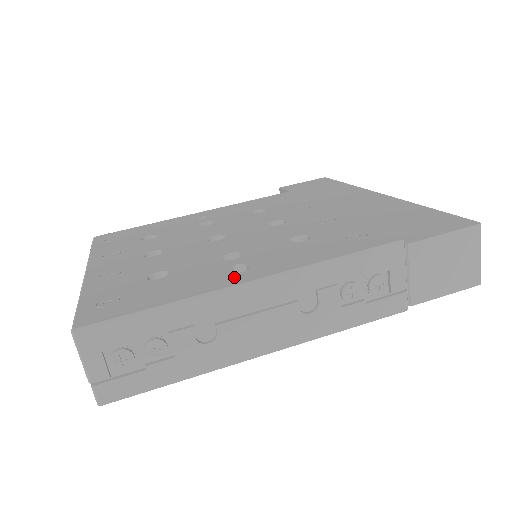
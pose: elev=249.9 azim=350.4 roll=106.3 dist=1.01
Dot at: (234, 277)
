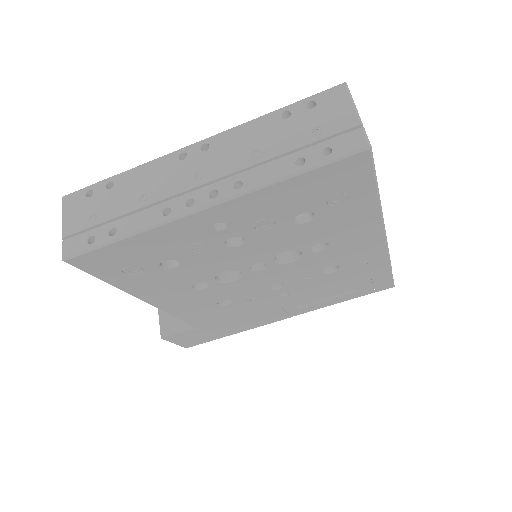
Dot at: occluded
